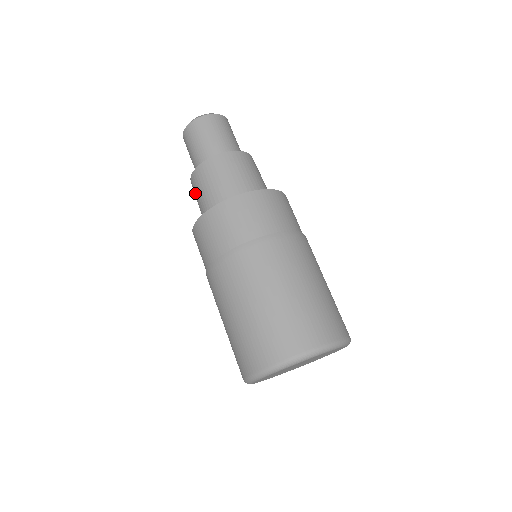
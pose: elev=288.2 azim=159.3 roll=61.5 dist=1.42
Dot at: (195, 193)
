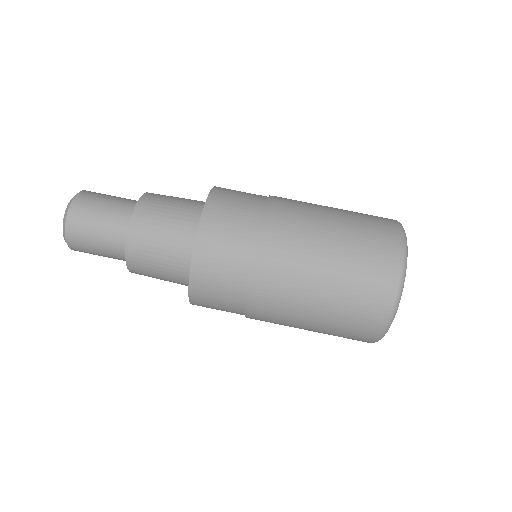
Dot at: occluded
